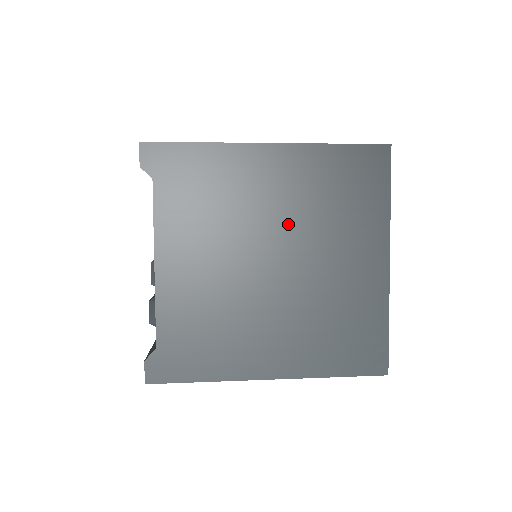
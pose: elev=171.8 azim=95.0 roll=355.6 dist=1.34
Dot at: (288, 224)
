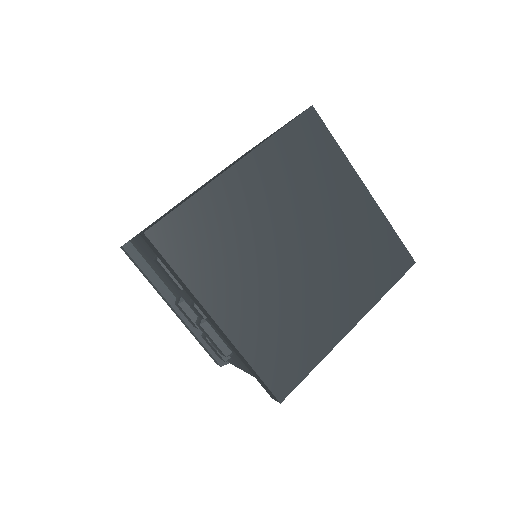
Dot at: occluded
